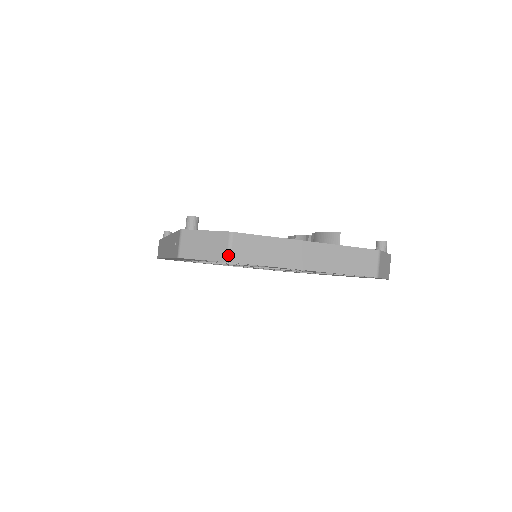
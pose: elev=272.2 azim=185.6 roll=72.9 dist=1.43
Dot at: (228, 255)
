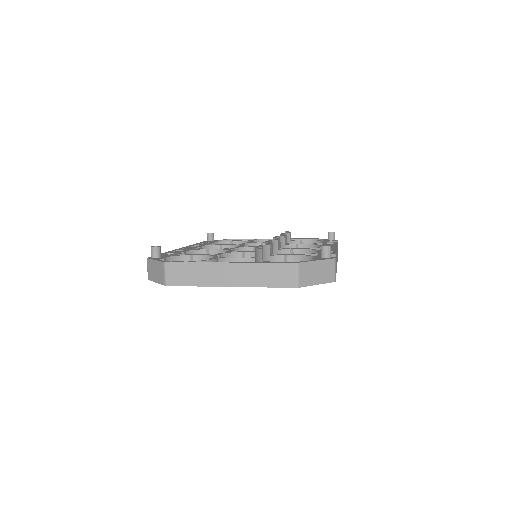
Dot at: (165, 280)
